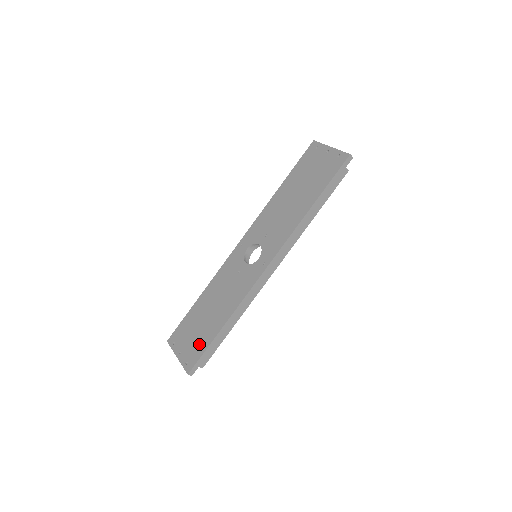
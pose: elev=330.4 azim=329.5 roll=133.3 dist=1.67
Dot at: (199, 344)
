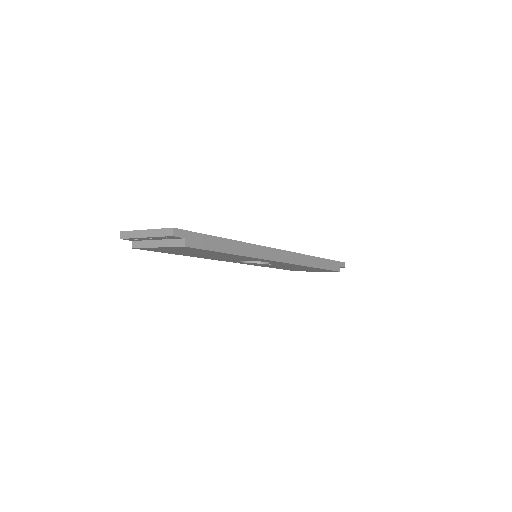
Dot at: occluded
